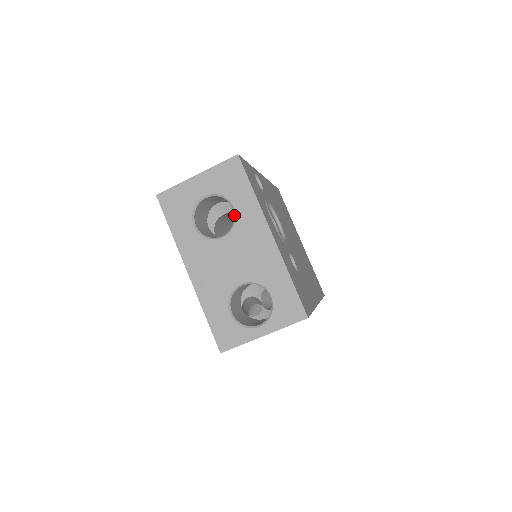
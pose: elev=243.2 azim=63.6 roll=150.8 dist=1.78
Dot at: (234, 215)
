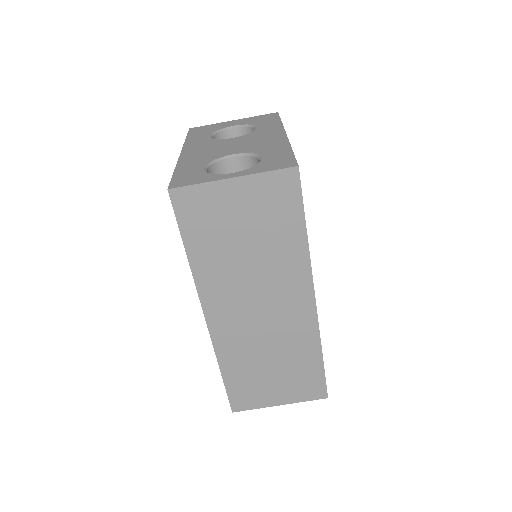
Dot at: occluded
